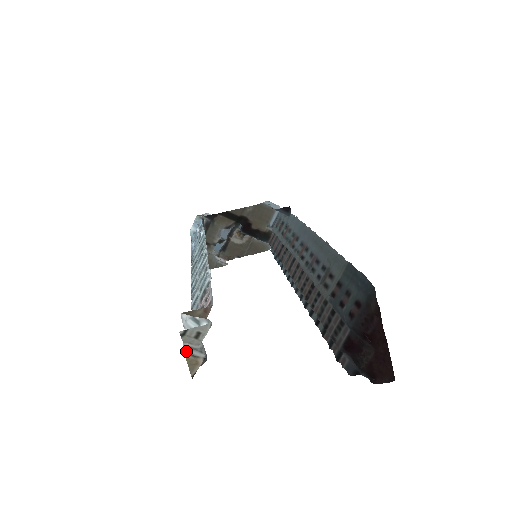
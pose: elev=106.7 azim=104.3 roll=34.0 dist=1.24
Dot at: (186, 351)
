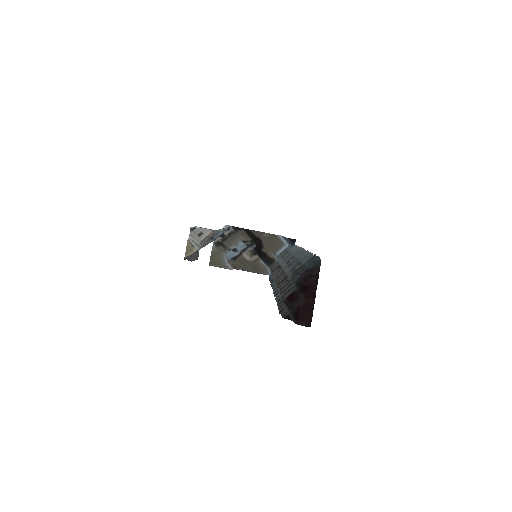
Dot at: (189, 240)
